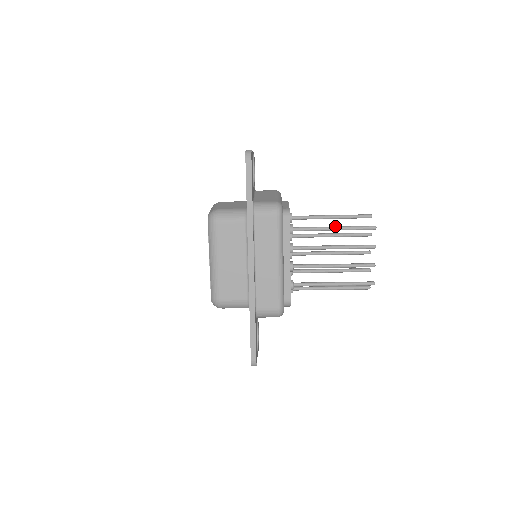
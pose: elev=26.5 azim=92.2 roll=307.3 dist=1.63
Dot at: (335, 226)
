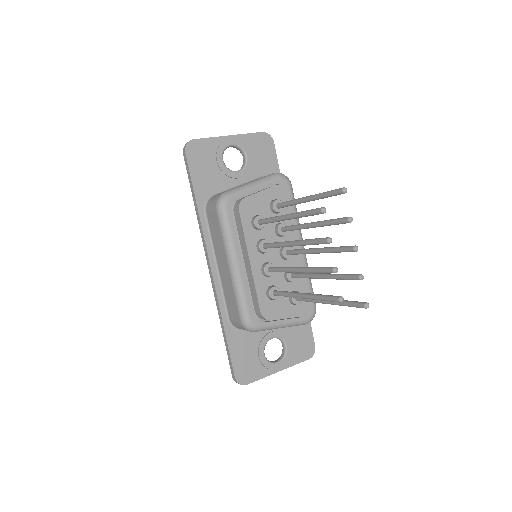
Dot at: occluded
